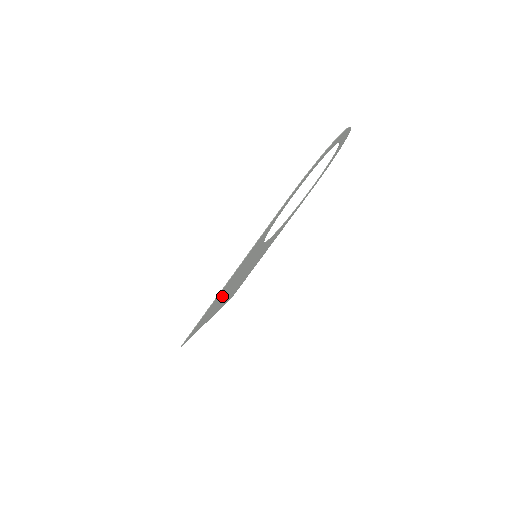
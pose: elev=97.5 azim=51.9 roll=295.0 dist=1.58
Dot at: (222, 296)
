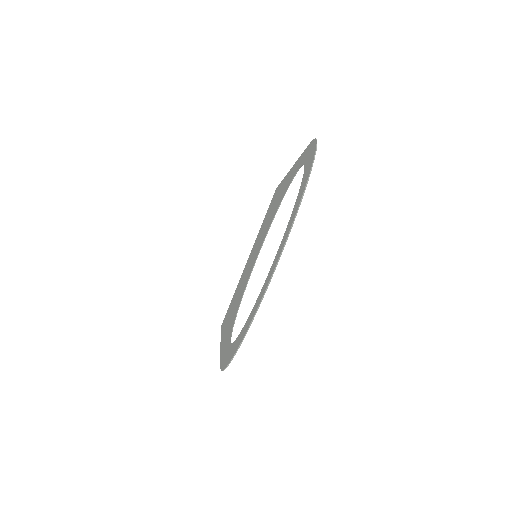
Dot at: (236, 296)
